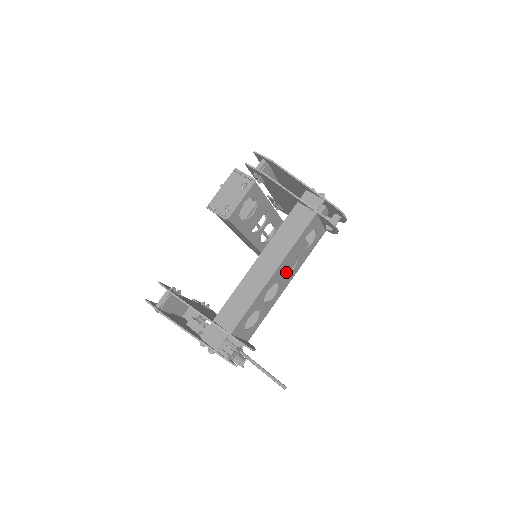
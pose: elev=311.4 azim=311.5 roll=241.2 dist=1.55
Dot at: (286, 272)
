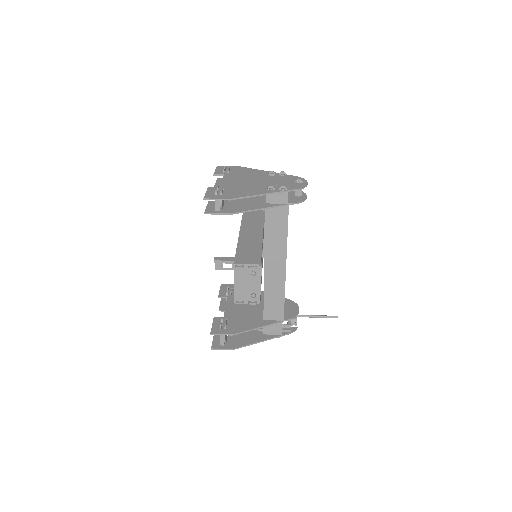
Dot at: occluded
